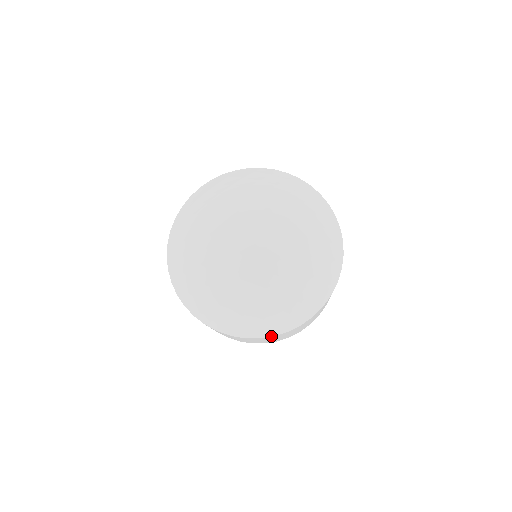
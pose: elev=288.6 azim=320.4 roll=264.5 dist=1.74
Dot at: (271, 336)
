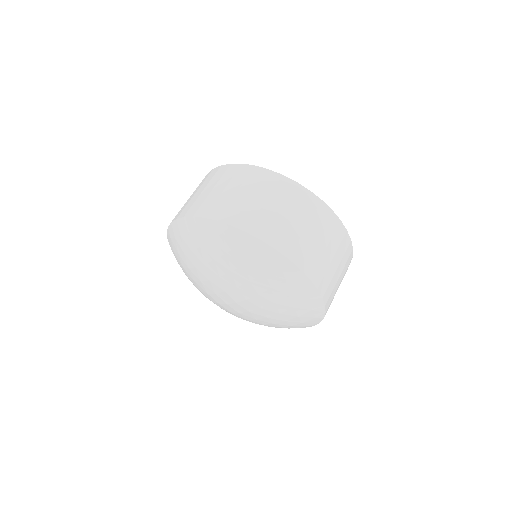
Dot at: occluded
